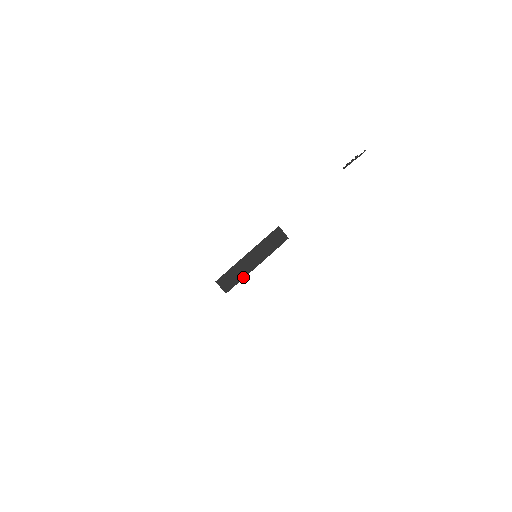
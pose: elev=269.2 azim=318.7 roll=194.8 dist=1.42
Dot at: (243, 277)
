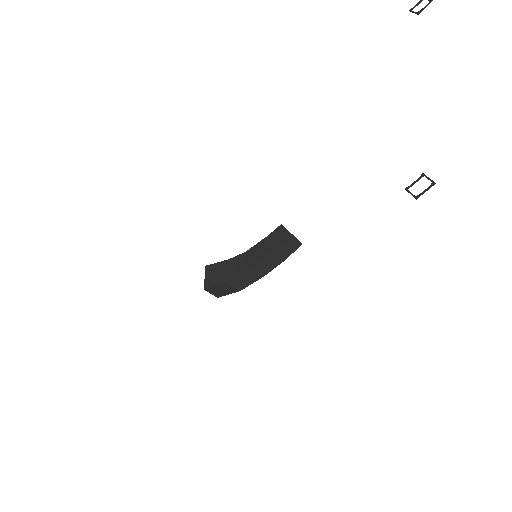
Dot at: (240, 290)
